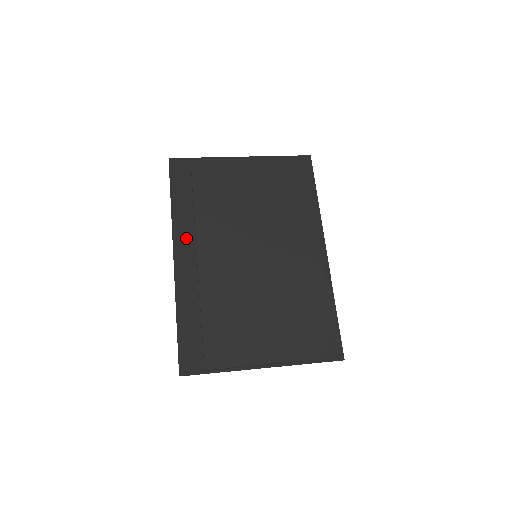
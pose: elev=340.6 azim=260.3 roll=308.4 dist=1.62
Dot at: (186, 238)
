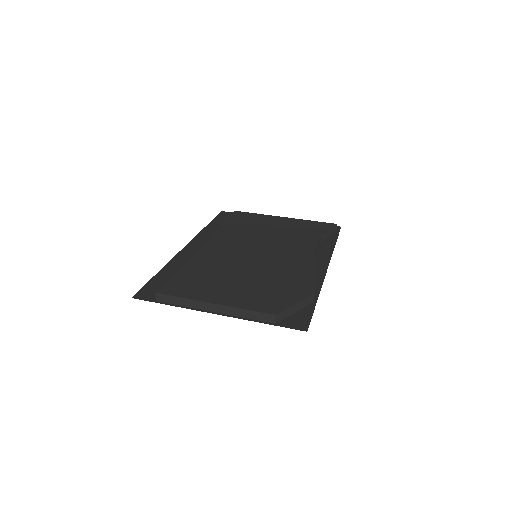
Dot at: (204, 240)
